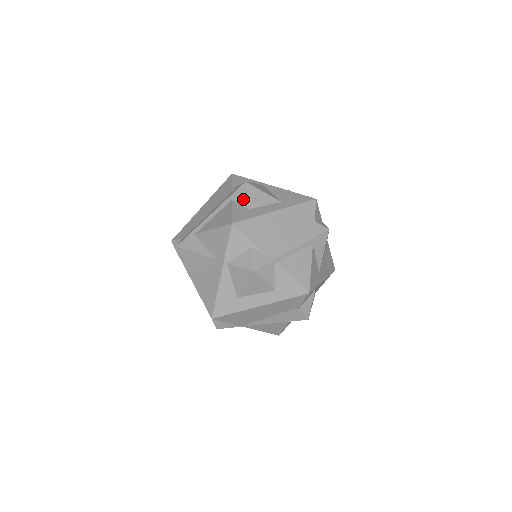
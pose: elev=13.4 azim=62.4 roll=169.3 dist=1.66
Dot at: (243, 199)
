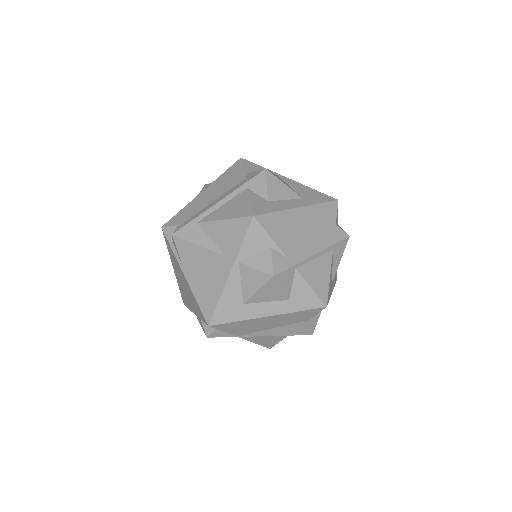
Dot at: (262, 189)
